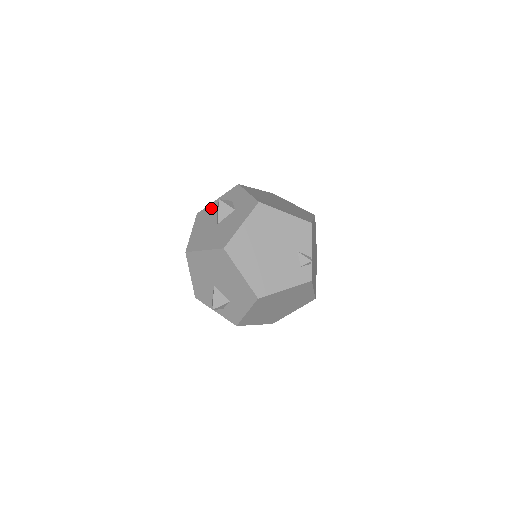
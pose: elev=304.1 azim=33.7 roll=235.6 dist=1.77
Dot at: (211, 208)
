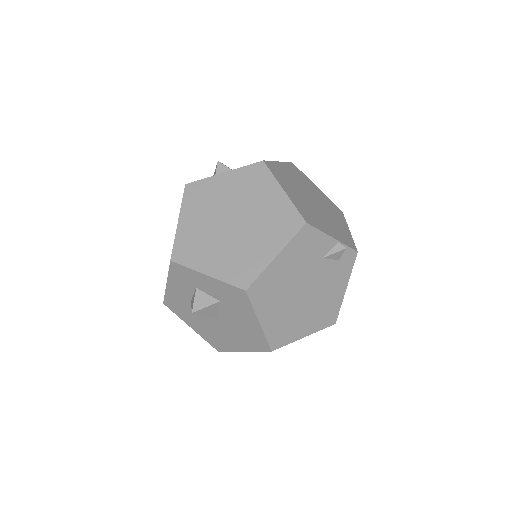
Dot at: (176, 298)
